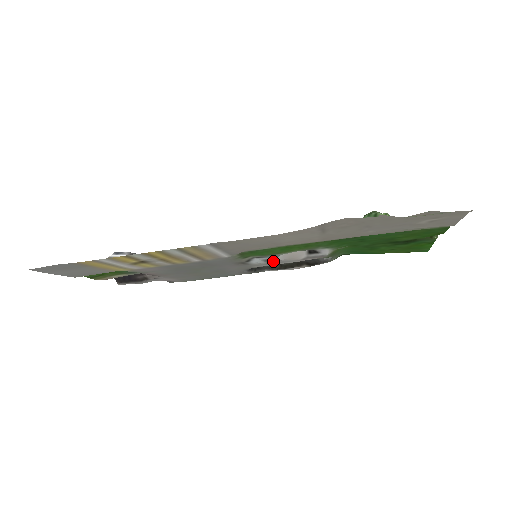
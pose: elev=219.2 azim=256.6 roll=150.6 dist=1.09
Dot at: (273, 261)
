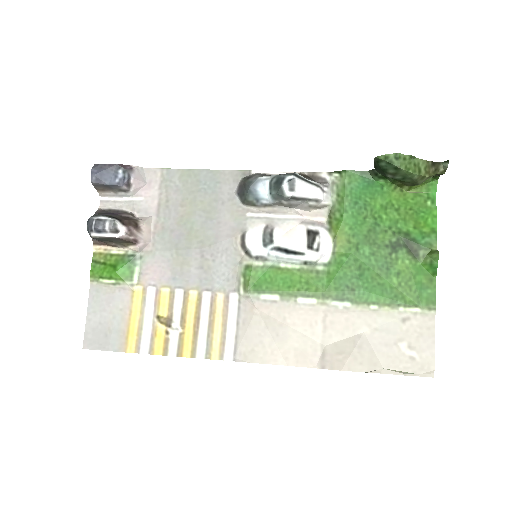
Dot at: (270, 233)
